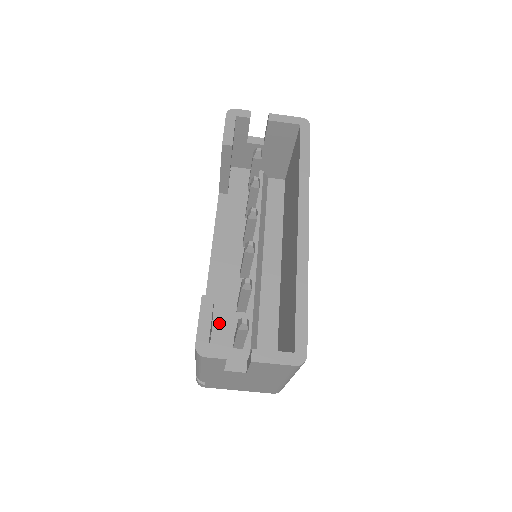
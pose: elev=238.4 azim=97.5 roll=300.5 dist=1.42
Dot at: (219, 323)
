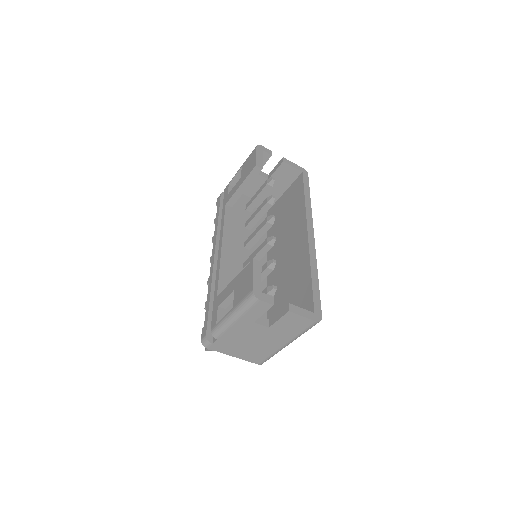
Dot at: occluded
